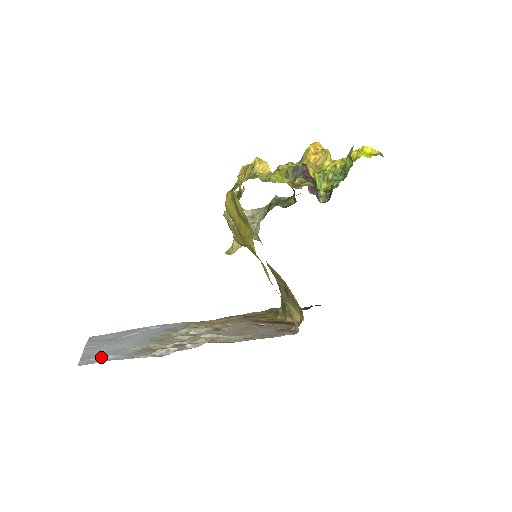
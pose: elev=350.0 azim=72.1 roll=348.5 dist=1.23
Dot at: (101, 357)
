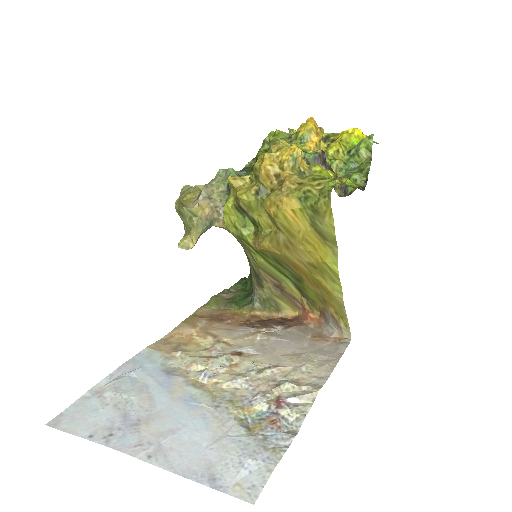
Dot at: (242, 471)
